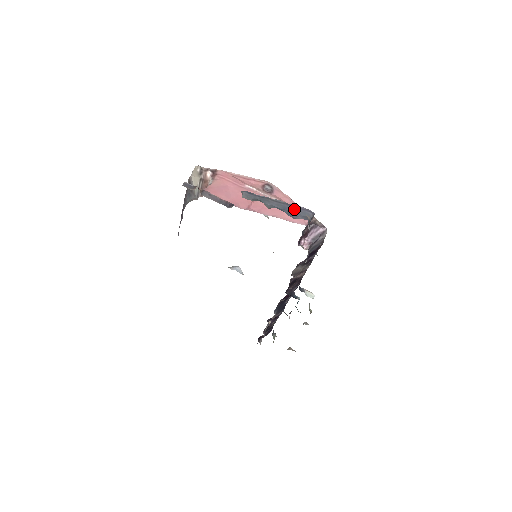
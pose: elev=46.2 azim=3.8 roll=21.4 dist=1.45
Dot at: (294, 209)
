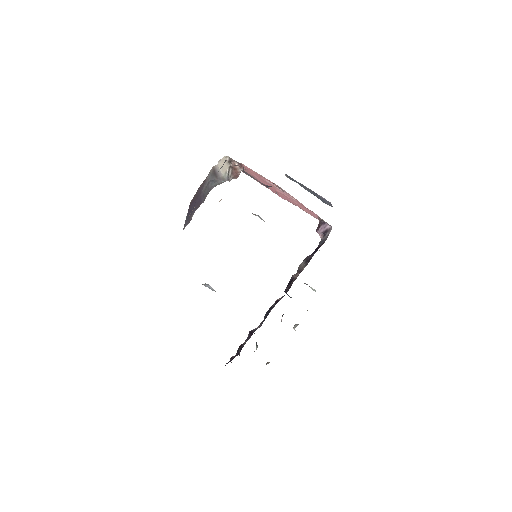
Dot at: (320, 198)
